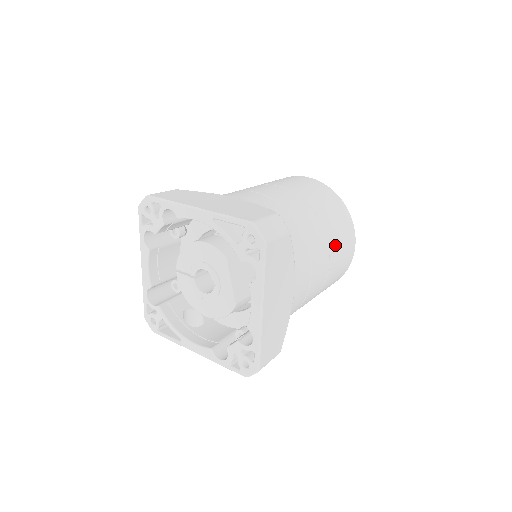
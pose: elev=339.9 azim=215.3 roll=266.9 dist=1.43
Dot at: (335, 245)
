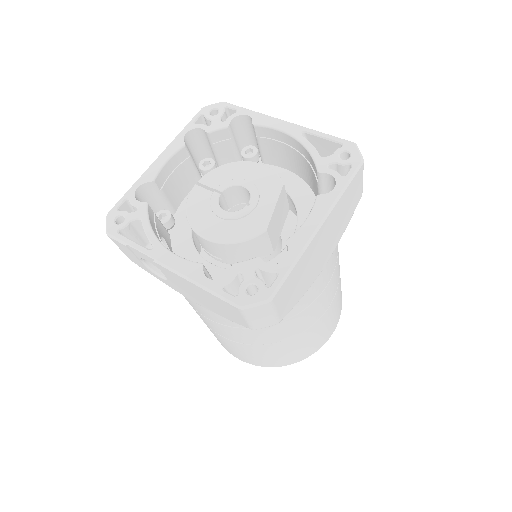
Dot at: (338, 295)
